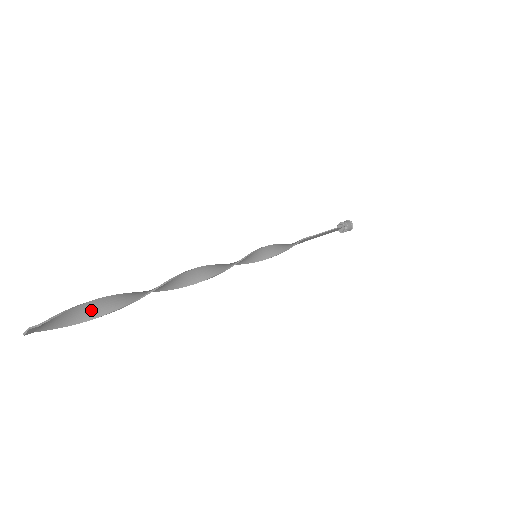
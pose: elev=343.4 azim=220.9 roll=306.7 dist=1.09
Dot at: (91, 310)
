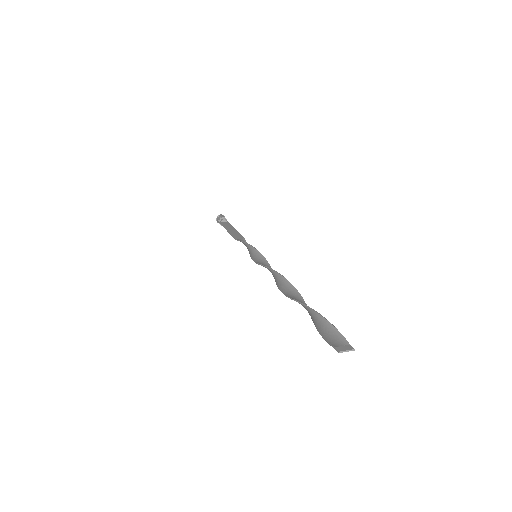
Dot at: (321, 324)
